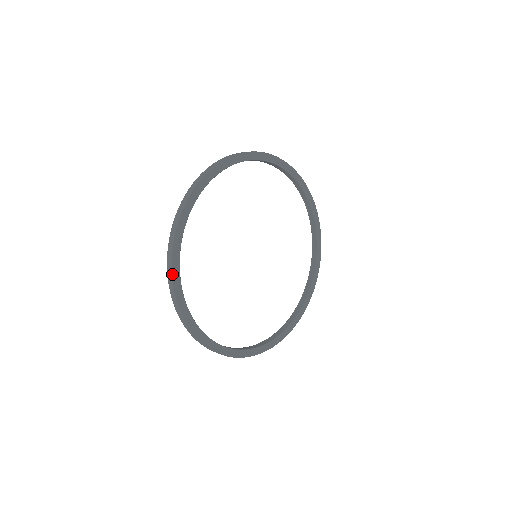
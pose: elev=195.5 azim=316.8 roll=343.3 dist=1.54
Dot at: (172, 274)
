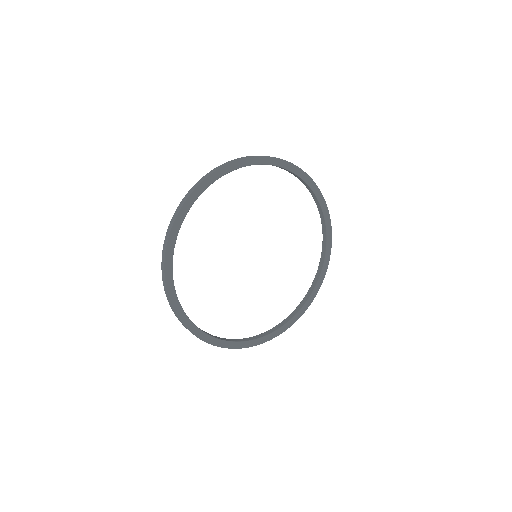
Dot at: (194, 190)
